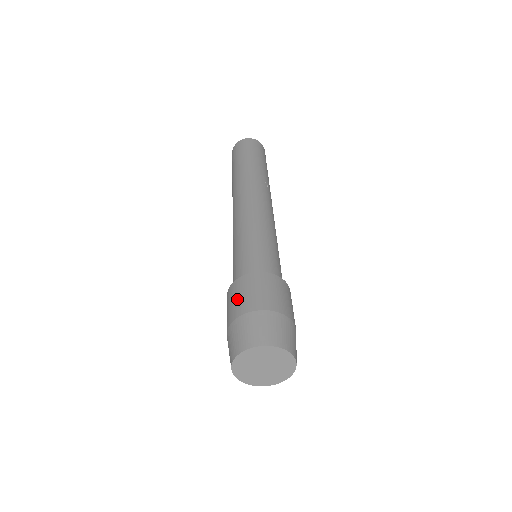
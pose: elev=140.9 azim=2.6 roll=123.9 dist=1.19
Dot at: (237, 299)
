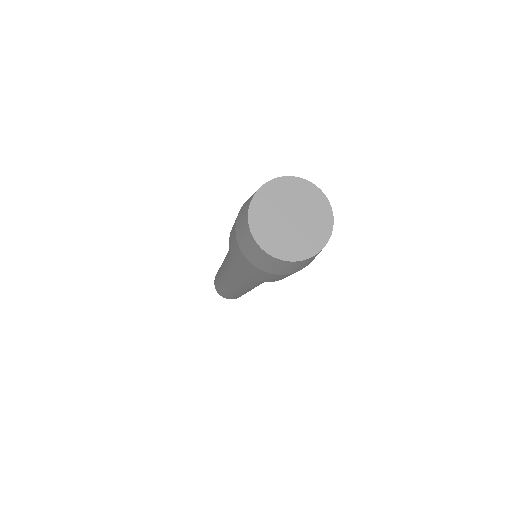
Dot at: occluded
